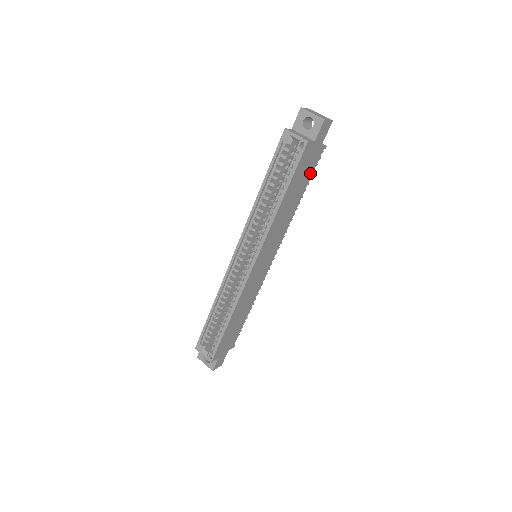
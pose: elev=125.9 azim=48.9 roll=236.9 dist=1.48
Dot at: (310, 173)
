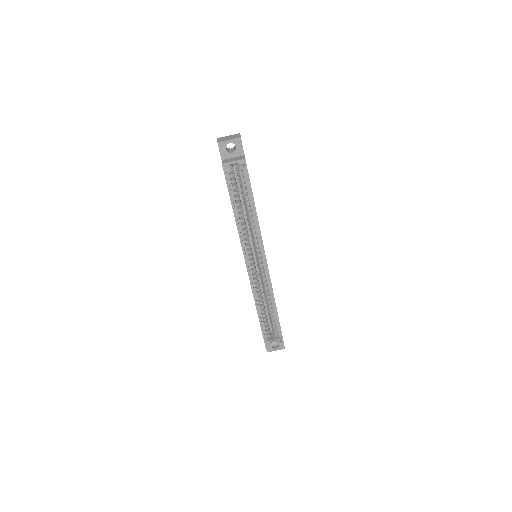
Dot at: occluded
